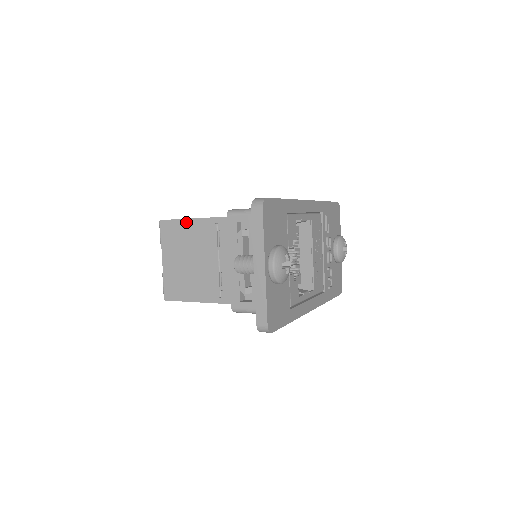
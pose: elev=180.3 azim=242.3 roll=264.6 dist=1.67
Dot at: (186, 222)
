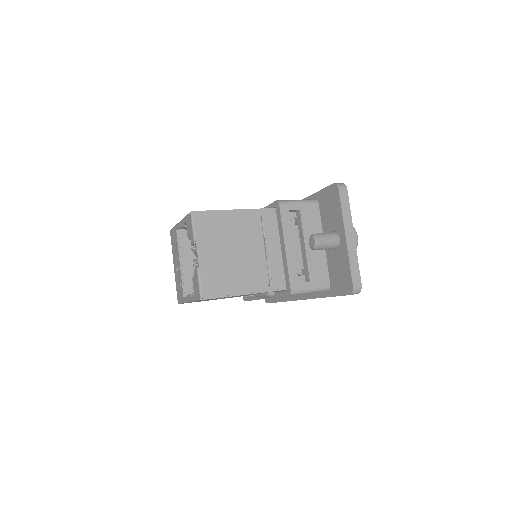
Dot at: (226, 213)
